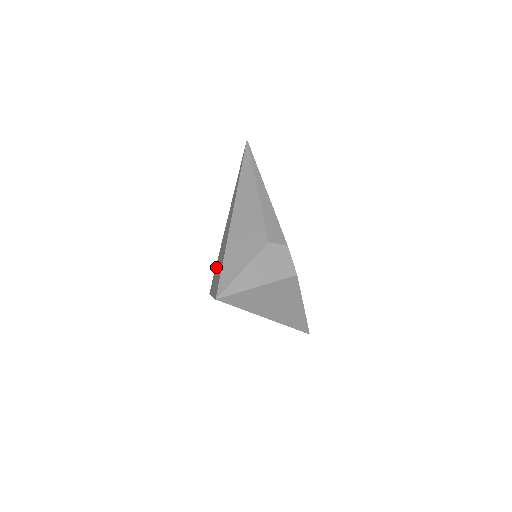
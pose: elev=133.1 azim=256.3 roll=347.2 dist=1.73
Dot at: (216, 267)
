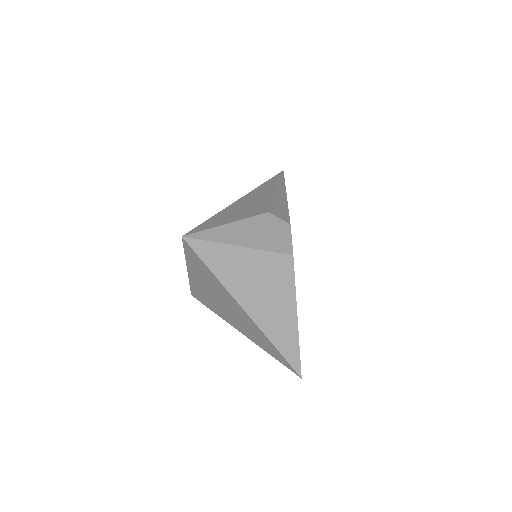
Dot at: occluded
